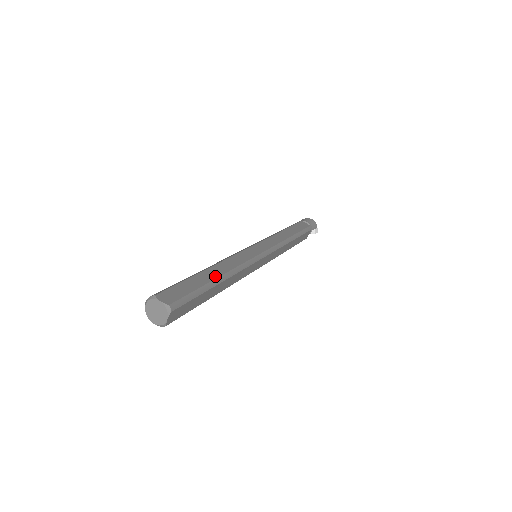
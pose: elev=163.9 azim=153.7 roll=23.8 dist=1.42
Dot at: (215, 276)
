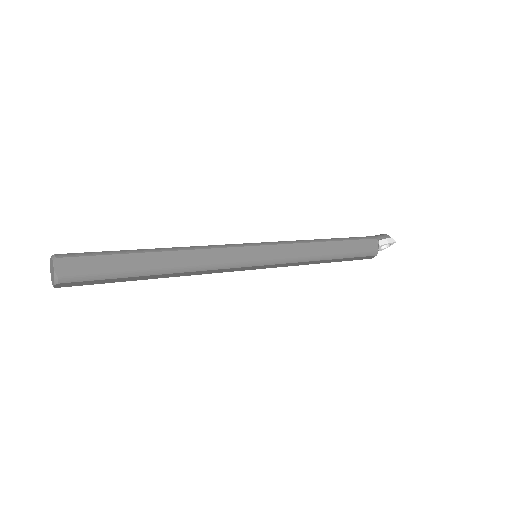
Dot at: (150, 249)
